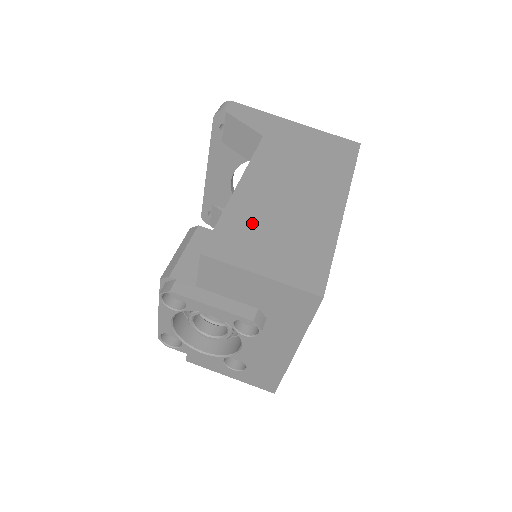
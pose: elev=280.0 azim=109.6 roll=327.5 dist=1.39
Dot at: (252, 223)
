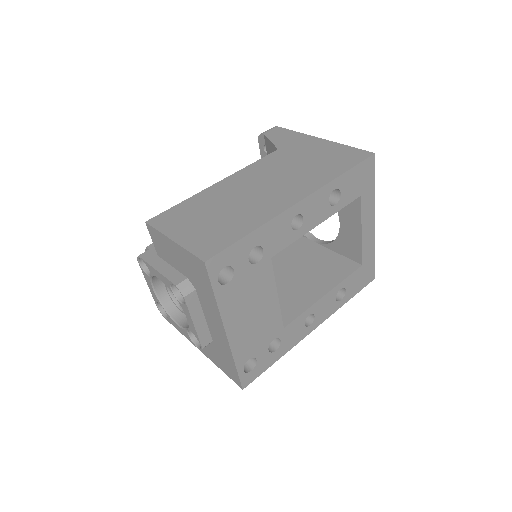
Dot at: (203, 207)
